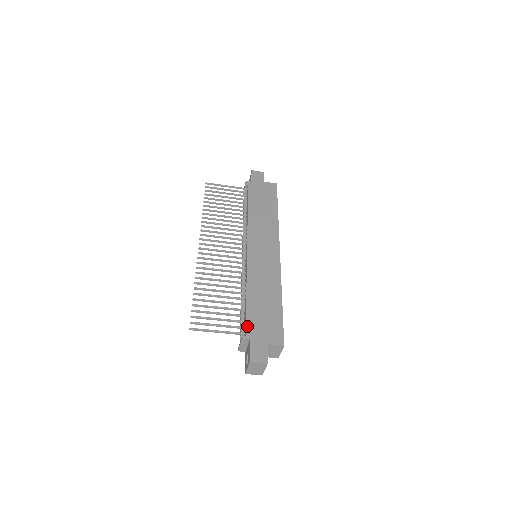
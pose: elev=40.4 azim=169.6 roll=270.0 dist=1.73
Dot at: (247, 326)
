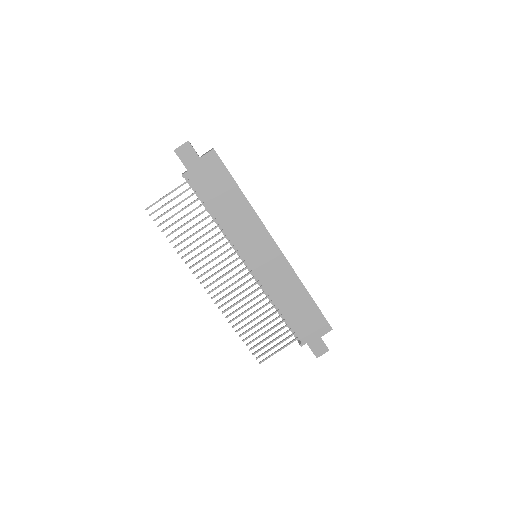
Dot at: (298, 335)
